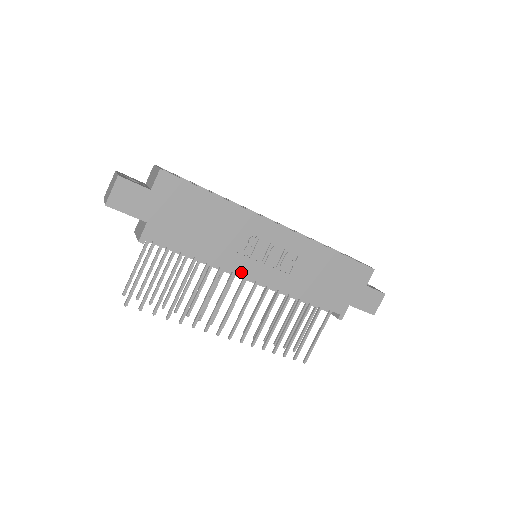
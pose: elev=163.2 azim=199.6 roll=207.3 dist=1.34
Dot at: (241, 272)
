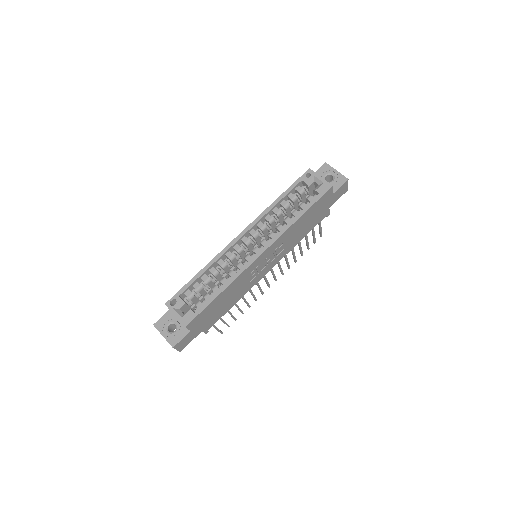
Dot at: (260, 279)
